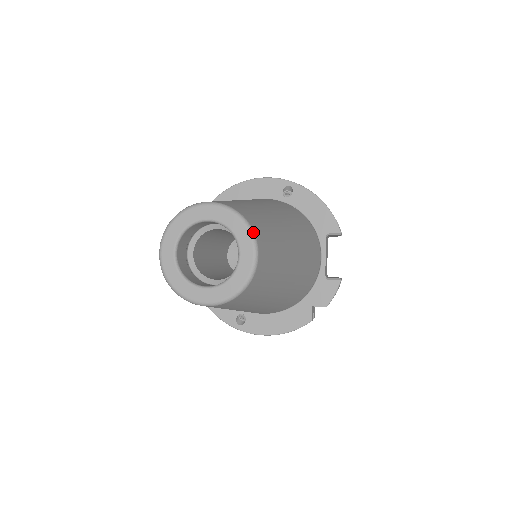
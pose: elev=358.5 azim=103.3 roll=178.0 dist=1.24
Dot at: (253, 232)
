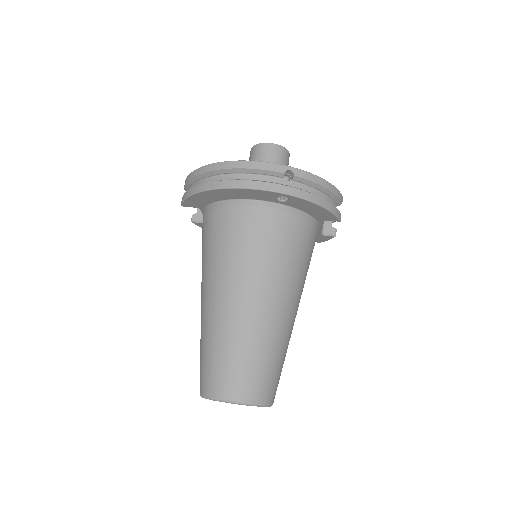
Dot at: (268, 405)
